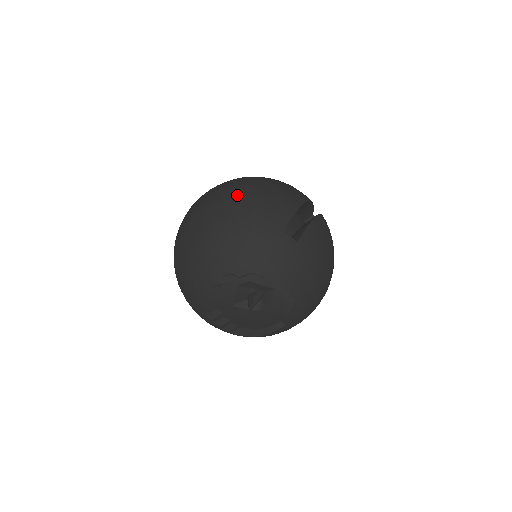
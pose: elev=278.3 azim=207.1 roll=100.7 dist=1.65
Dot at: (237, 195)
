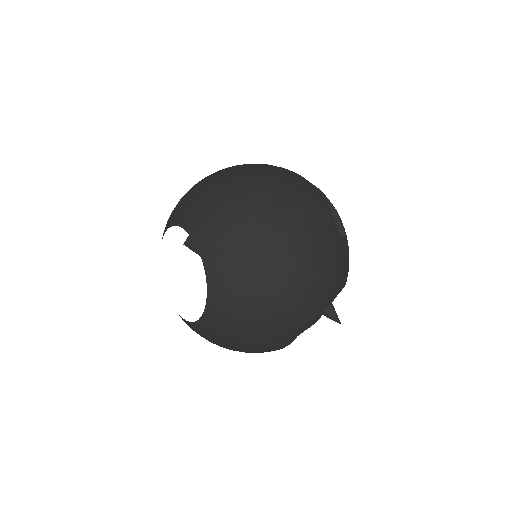
Dot at: (287, 231)
